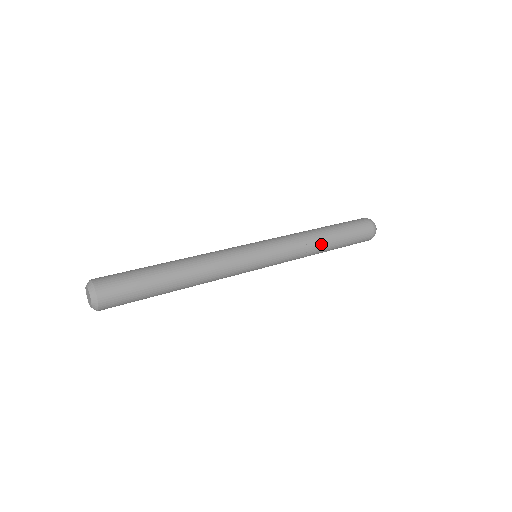
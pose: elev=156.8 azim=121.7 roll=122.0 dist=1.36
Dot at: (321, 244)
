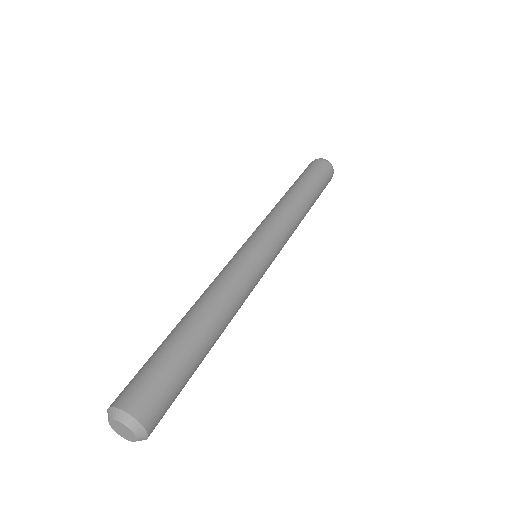
Dot at: (305, 212)
